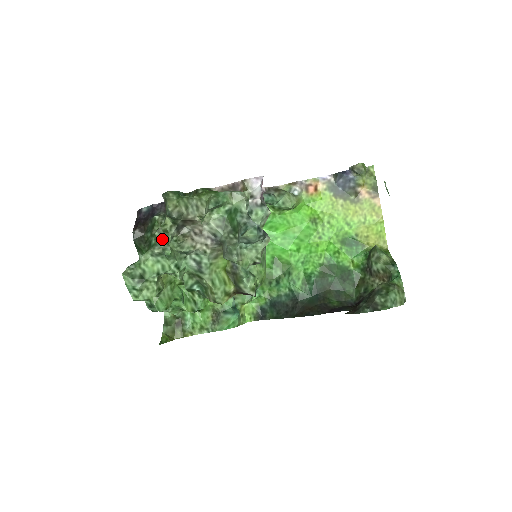
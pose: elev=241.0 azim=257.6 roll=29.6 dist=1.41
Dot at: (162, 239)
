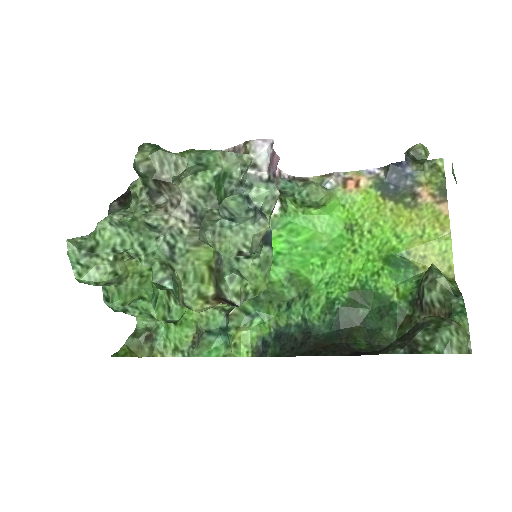
Dot at: occluded
